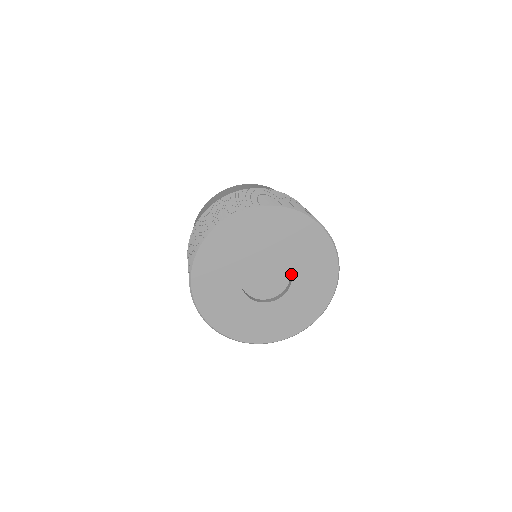
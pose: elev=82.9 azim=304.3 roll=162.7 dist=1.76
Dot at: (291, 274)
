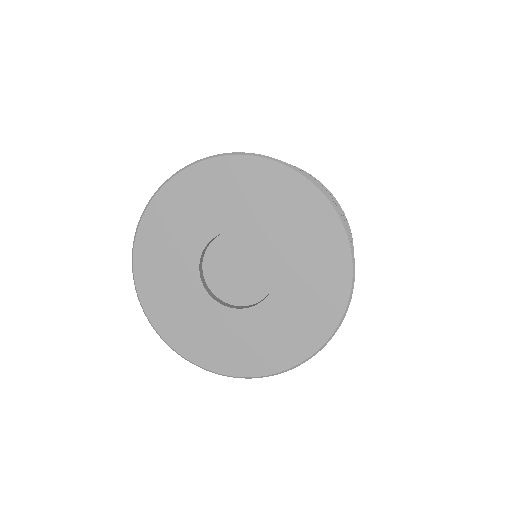
Dot at: occluded
